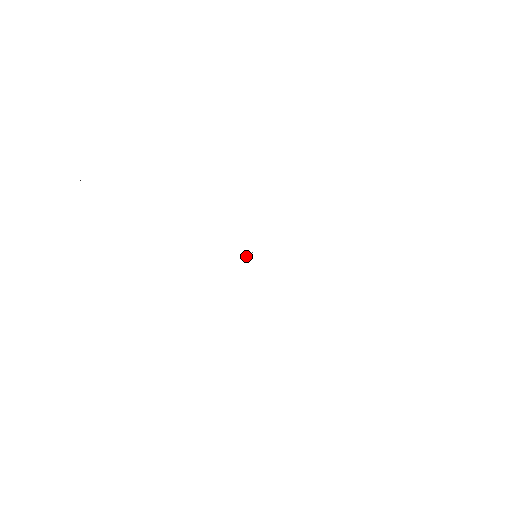
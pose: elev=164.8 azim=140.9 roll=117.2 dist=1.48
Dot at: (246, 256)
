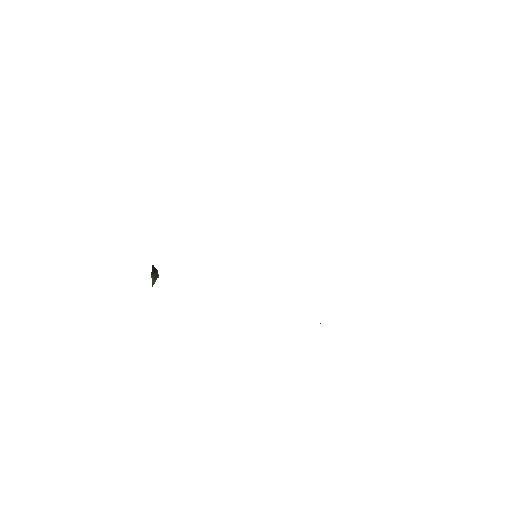
Dot at: occluded
